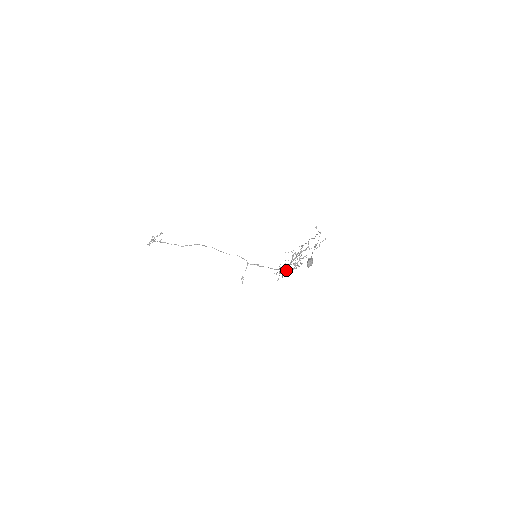
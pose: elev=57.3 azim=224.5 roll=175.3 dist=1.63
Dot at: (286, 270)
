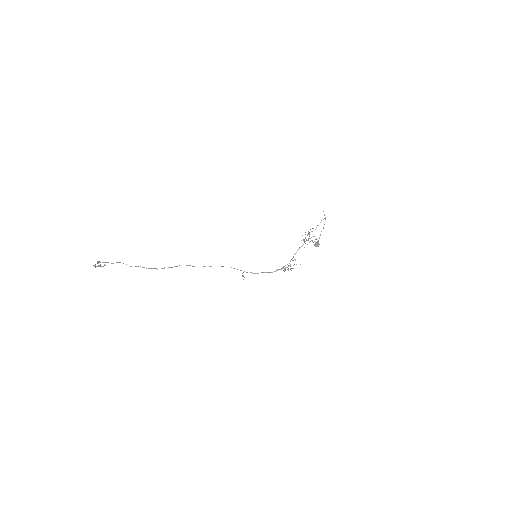
Dot at: occluded
